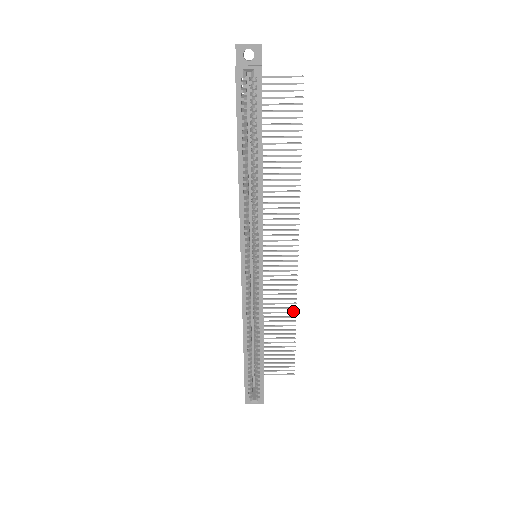
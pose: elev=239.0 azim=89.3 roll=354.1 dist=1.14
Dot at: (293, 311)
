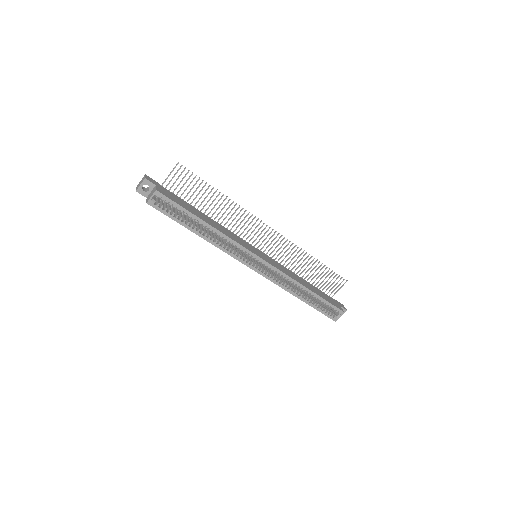
Dot at: occluded
